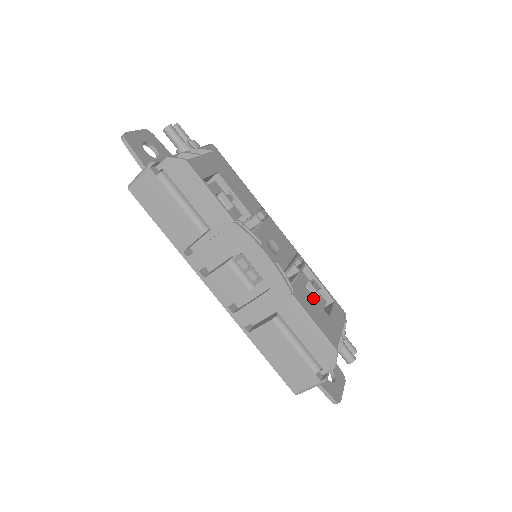
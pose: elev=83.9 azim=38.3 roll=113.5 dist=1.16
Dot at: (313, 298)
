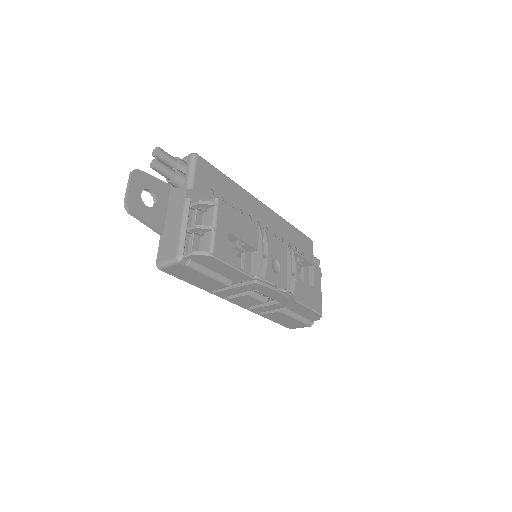
Dot at: (304, 284)
